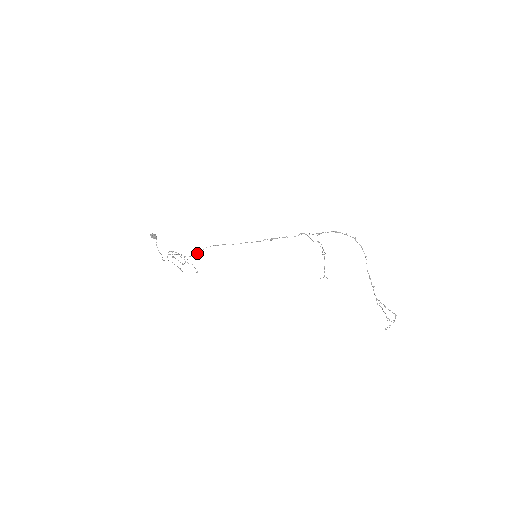
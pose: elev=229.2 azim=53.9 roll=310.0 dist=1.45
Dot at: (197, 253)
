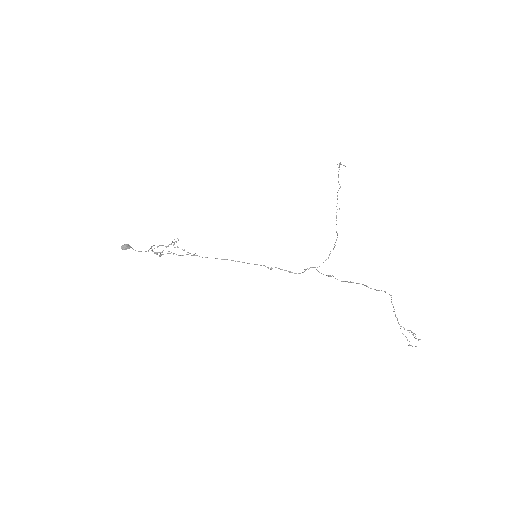
Dot at: occluded
